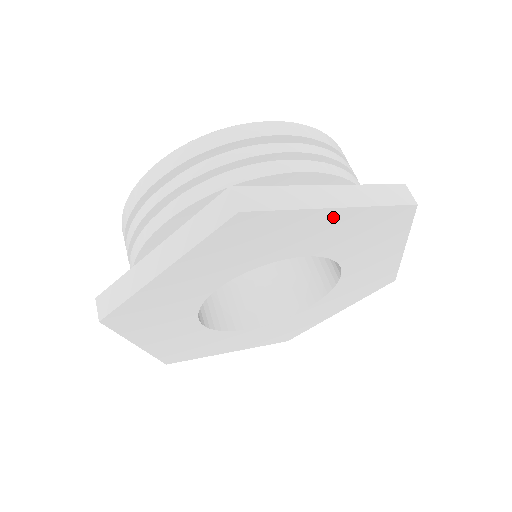
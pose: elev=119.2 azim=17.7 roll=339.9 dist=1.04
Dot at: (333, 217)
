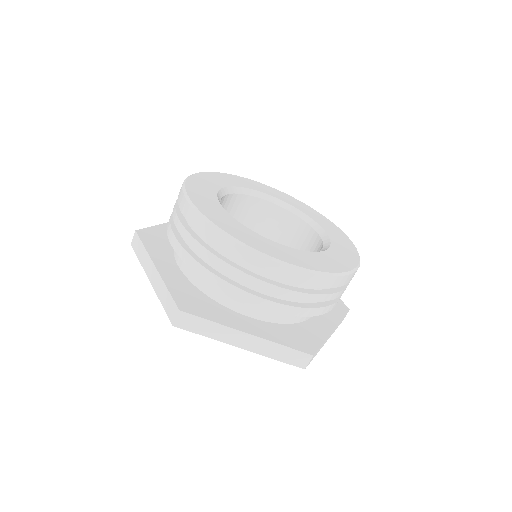
Dot at: occluded
